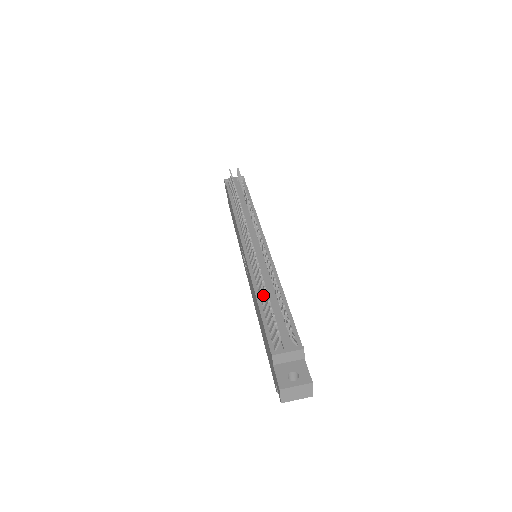
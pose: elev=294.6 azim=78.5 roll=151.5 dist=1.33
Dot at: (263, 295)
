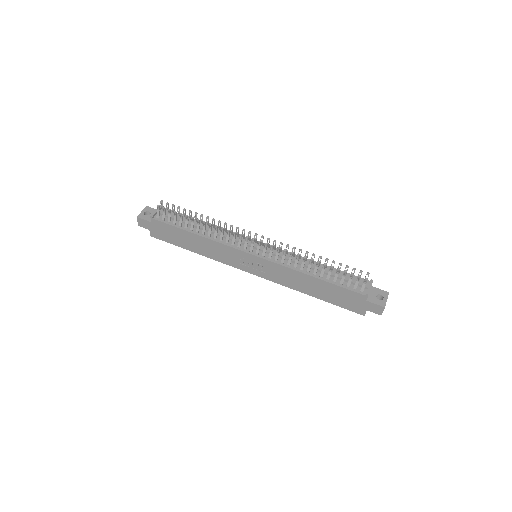
Dot at: (317, 272)
